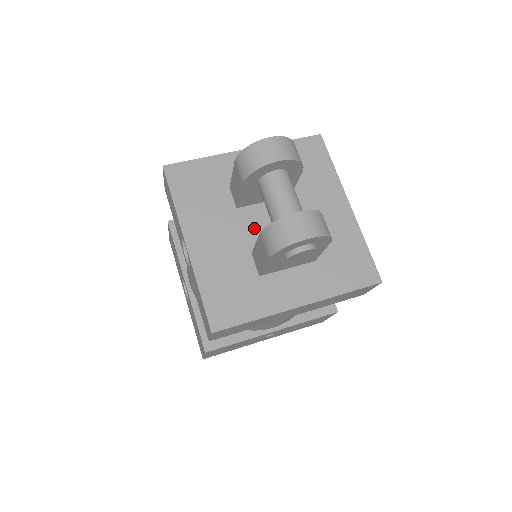
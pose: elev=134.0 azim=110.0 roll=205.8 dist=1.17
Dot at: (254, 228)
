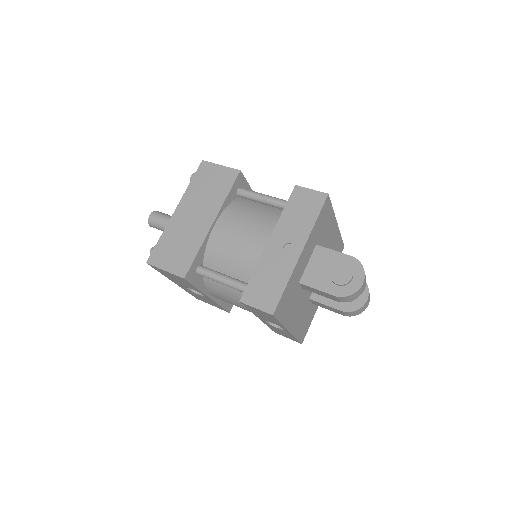
Dot at: occluded
